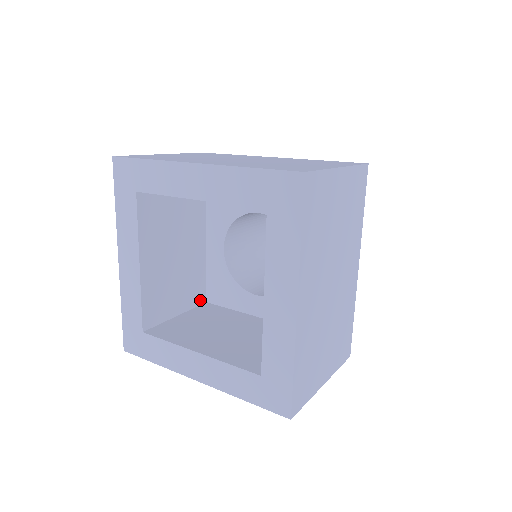
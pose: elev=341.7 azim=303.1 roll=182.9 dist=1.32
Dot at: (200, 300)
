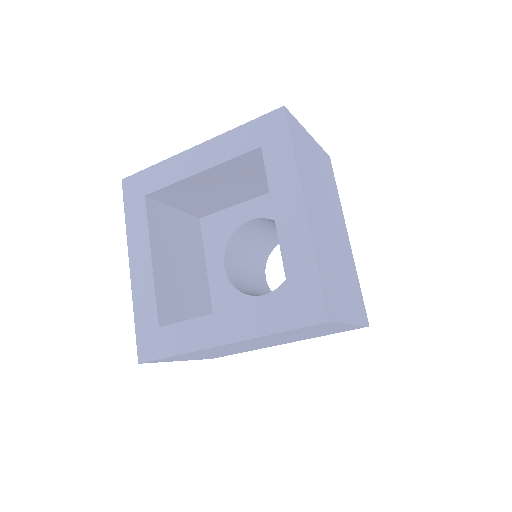
Dot at: occluded
